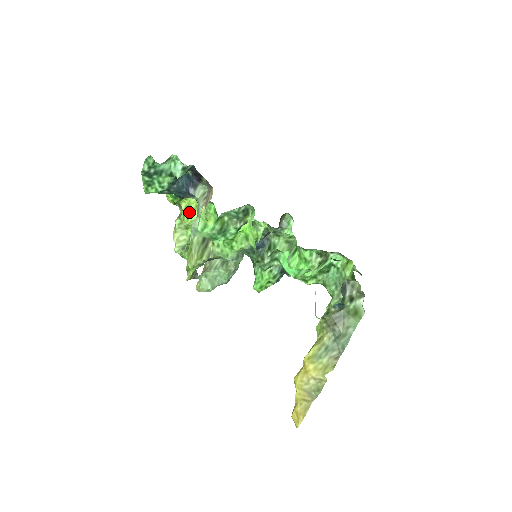
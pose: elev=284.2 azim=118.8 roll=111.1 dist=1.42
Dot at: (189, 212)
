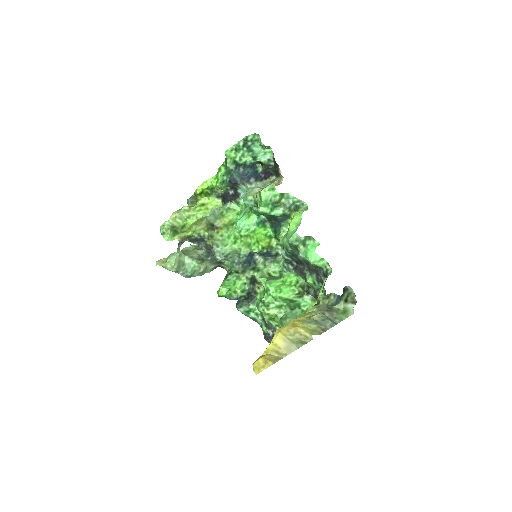
Dot at: (203, 208)
